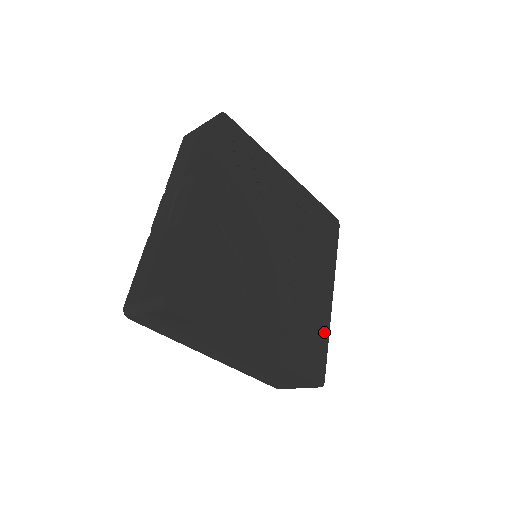
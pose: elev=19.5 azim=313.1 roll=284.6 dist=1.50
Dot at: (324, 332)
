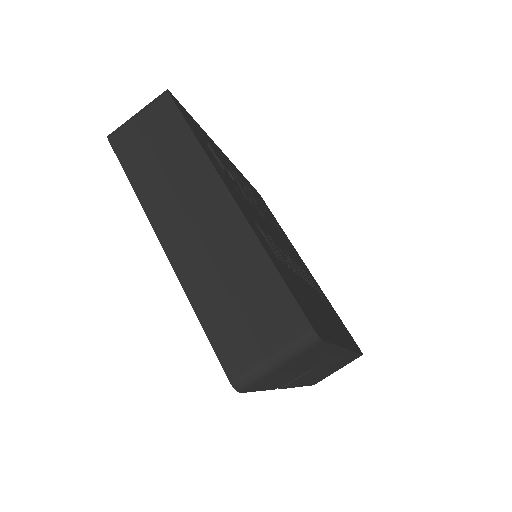
Dot at: (330, 334)
